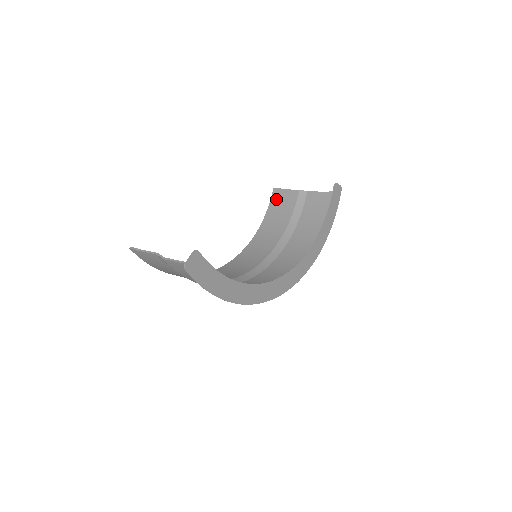
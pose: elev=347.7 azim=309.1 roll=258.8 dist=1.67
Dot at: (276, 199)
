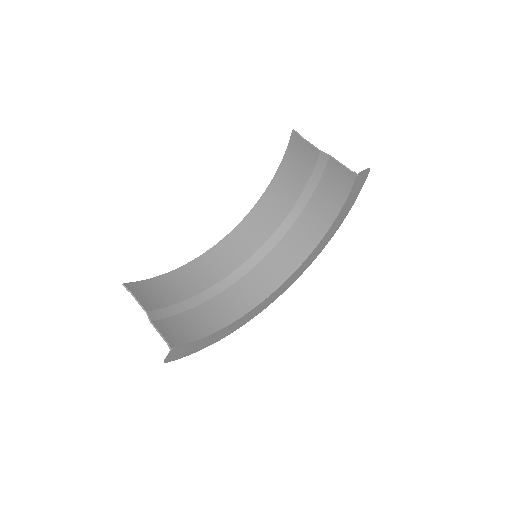
Dot at: (294, 147)
